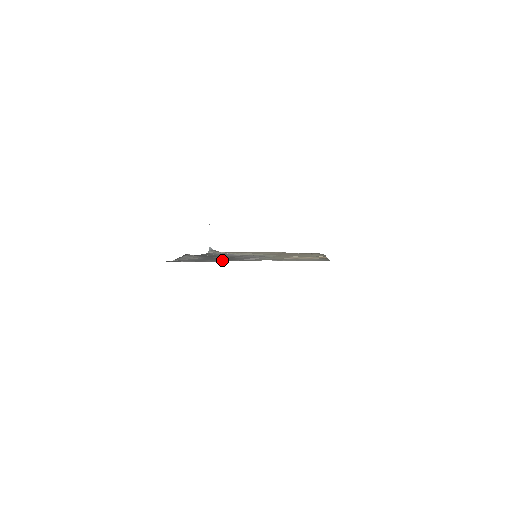
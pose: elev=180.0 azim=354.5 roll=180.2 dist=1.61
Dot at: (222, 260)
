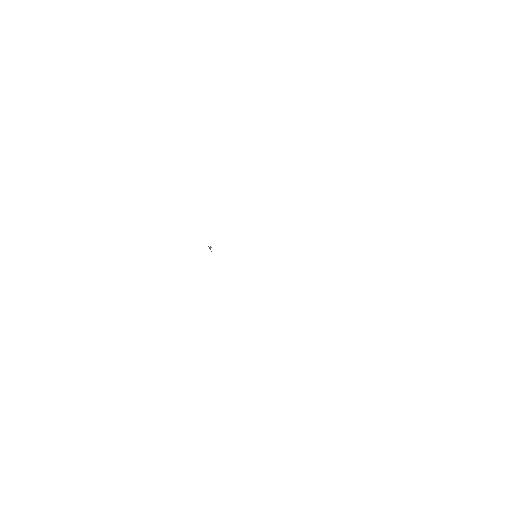
Dot at: occluded
